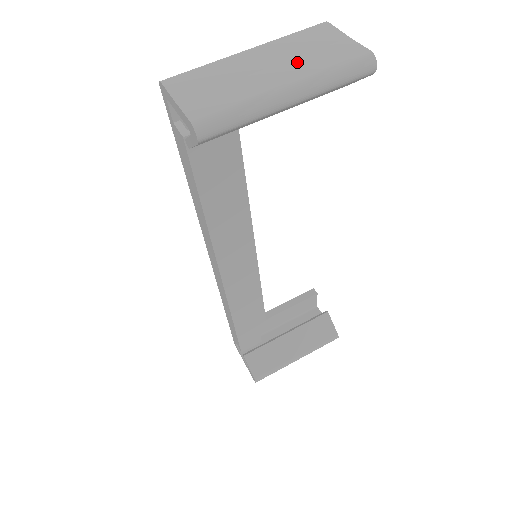
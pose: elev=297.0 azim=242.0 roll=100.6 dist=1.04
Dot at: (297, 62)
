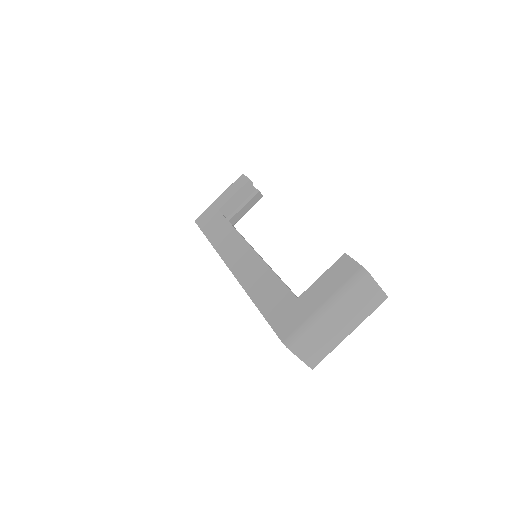
Dot at: (354, 314)
